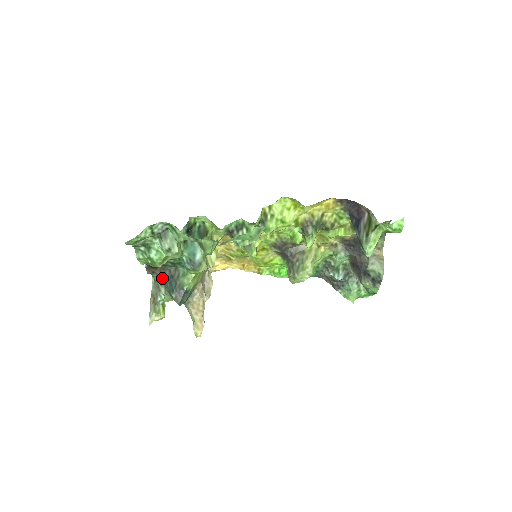
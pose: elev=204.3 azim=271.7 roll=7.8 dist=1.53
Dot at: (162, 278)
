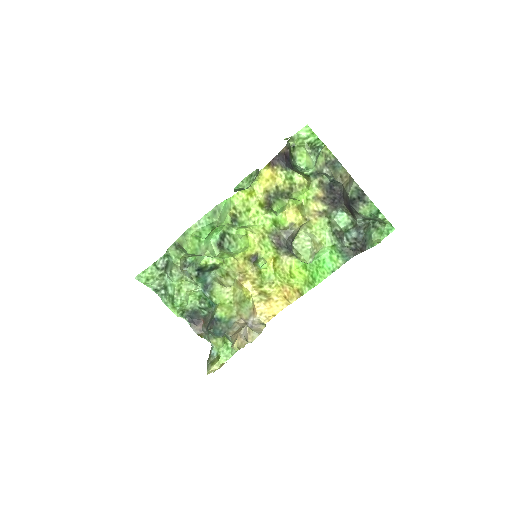
Dot at: (207, 331)
